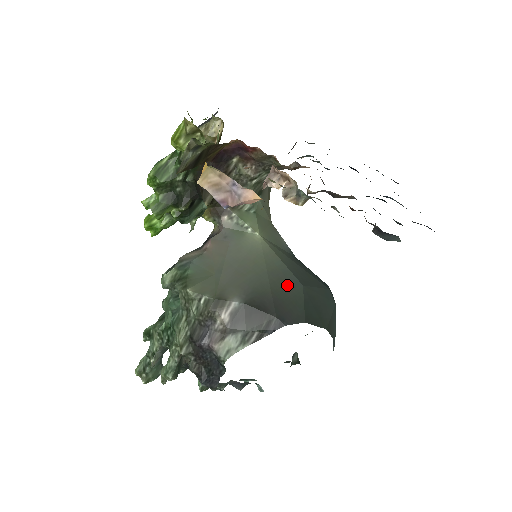
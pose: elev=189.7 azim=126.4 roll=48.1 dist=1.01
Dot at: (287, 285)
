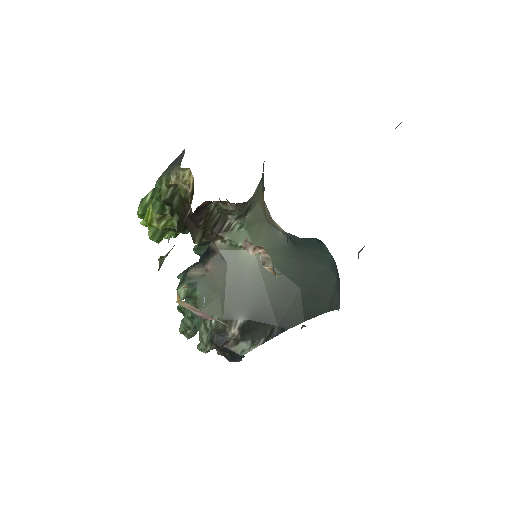
Dot at: (285, 293)
